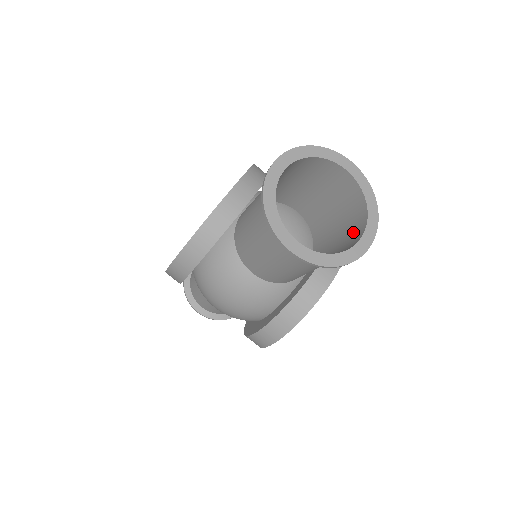
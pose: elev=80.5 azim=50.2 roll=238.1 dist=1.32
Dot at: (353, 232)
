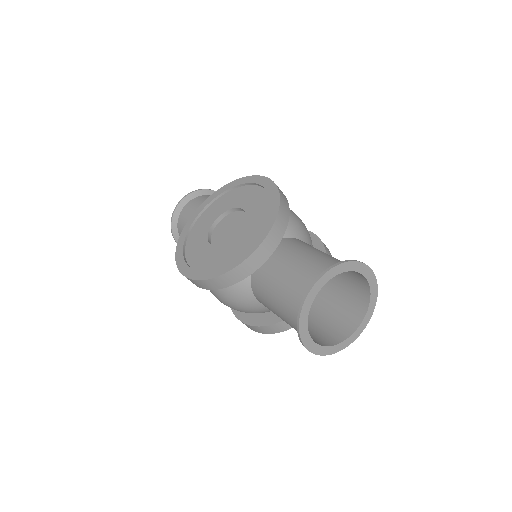
Dot at: (351, 310)
